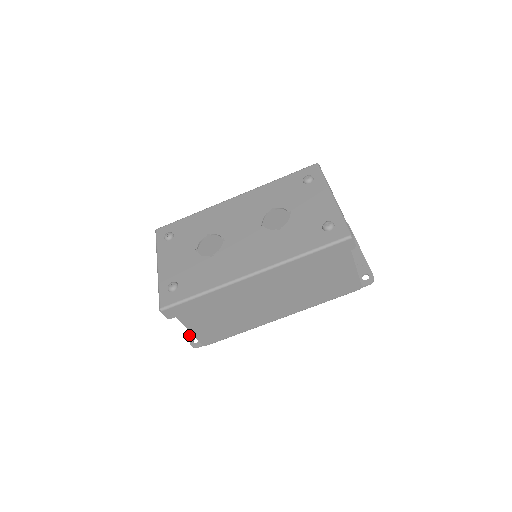
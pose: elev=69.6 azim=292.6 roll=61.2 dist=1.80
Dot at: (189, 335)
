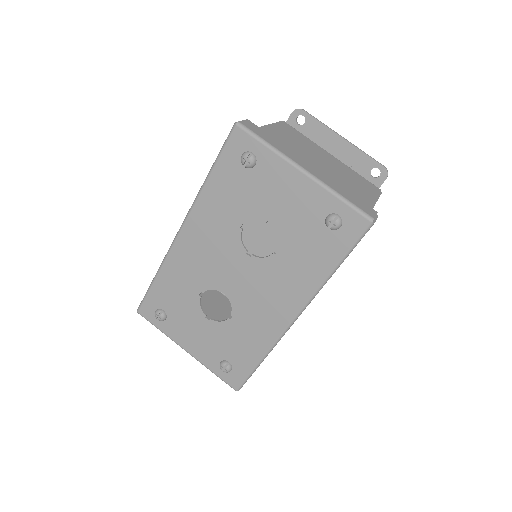
Dot at: occluded
